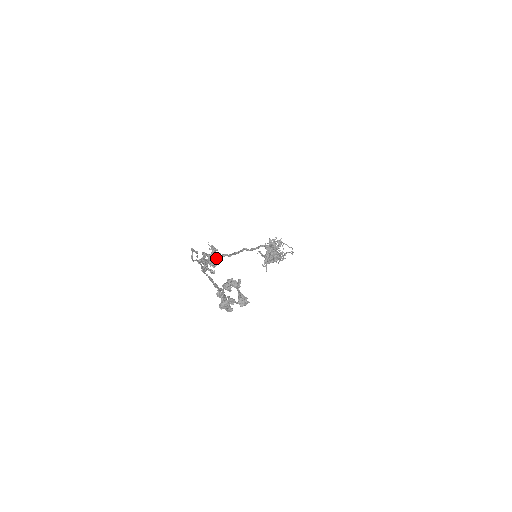
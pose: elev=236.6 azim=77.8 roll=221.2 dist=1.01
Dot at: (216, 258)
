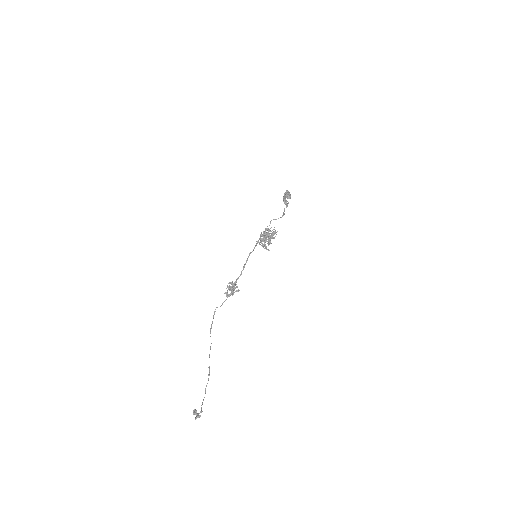
Dot at: (232, 289)
